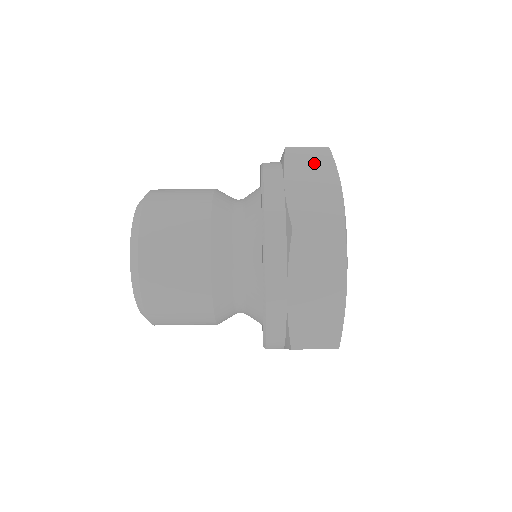
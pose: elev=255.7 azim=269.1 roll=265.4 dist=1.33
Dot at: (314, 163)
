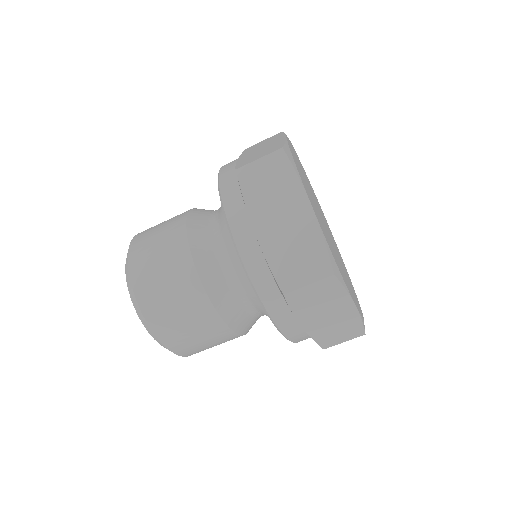
Dot at: (266, 142)
